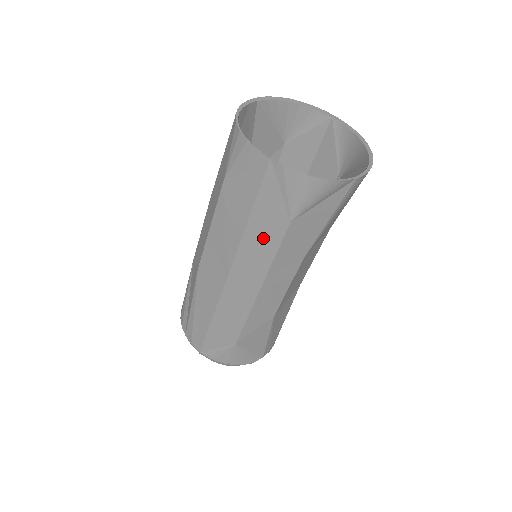
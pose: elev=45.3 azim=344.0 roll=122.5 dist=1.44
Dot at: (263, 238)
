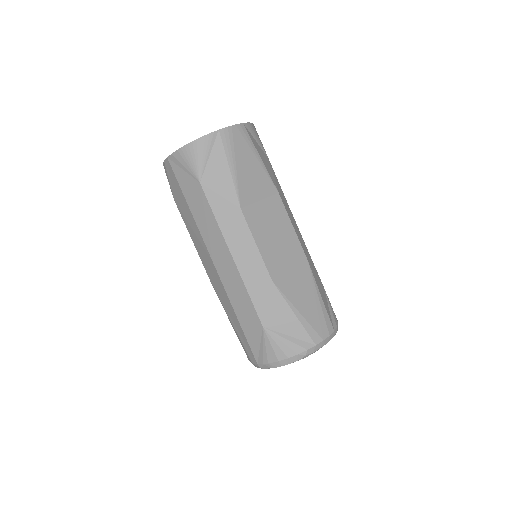
Dot at: (201, 210)
